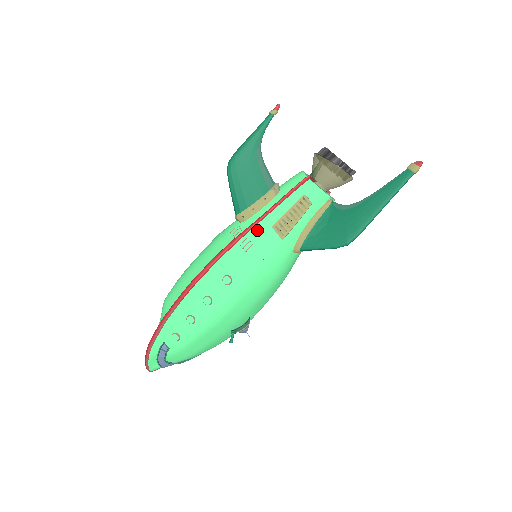
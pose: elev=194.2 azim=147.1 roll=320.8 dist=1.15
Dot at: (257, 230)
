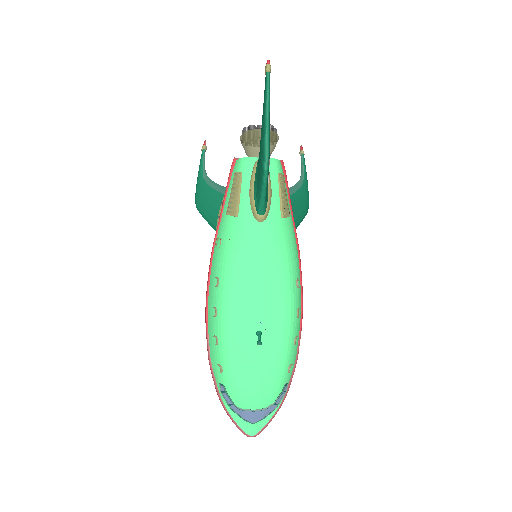
Dot at: (220, 227)
